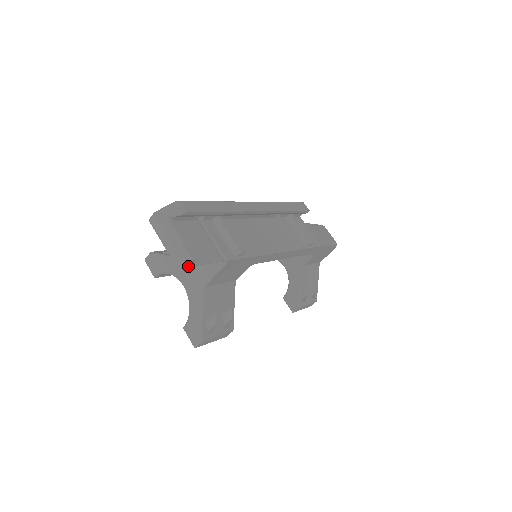
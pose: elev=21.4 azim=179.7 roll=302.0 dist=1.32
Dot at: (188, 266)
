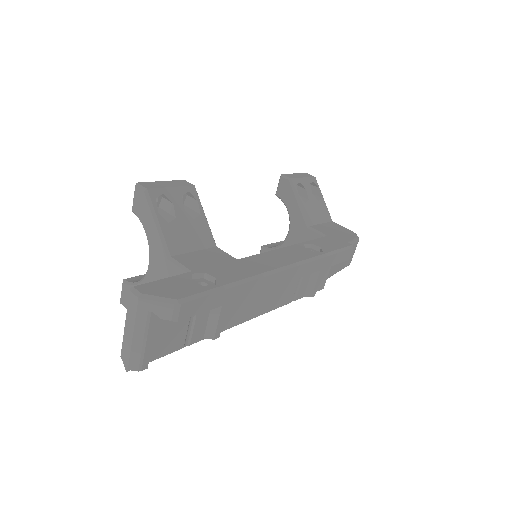
Dot at: (132, 369)
